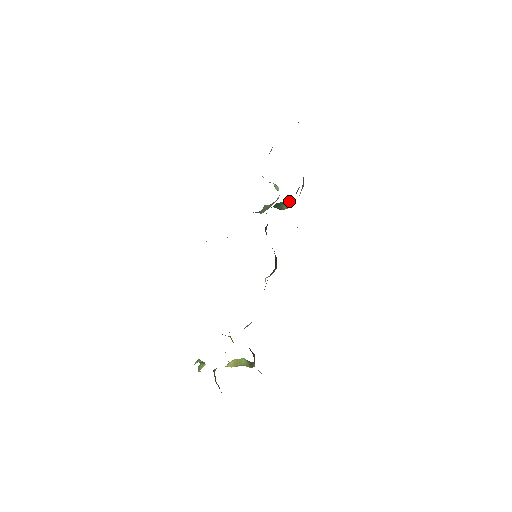
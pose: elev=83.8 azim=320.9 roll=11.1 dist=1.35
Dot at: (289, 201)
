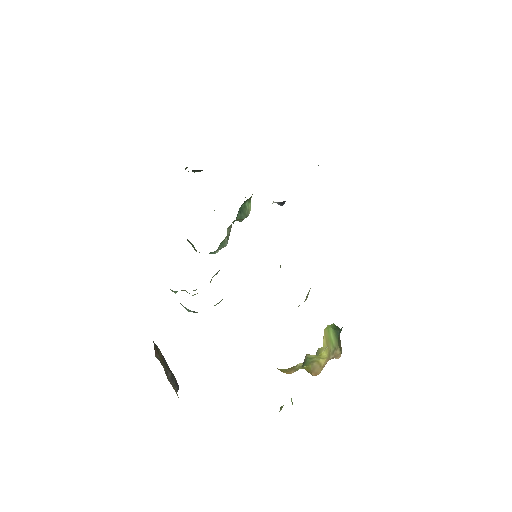
Dot at: (248, 200)
